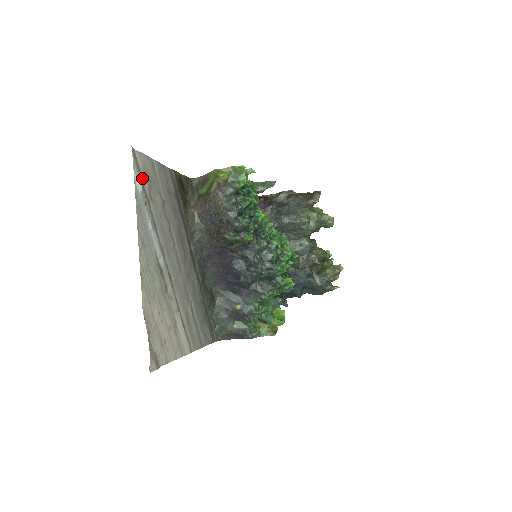
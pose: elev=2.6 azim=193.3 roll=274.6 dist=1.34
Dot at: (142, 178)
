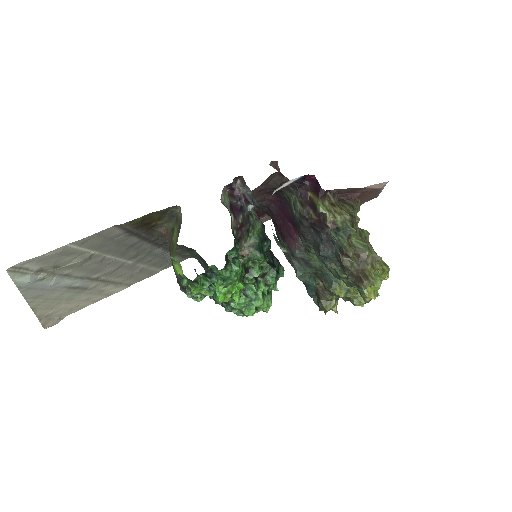
Dot at: (35, 270)
